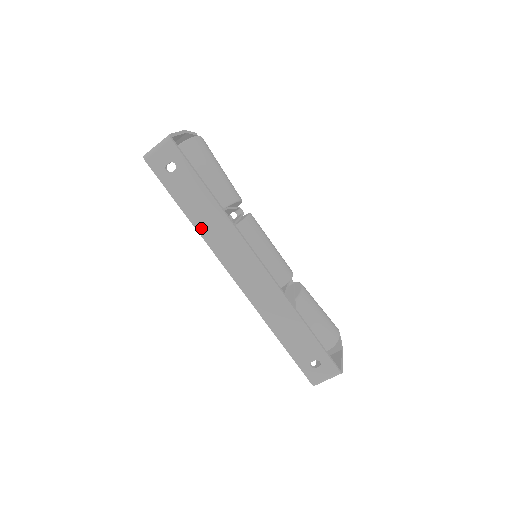
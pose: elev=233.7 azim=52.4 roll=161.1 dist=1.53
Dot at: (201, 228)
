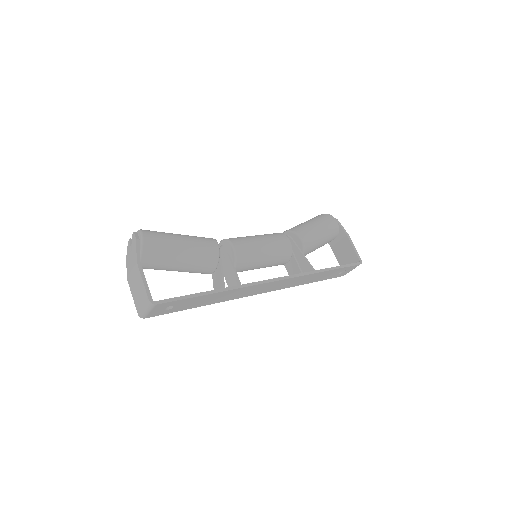
Dot at: (219, 301)
